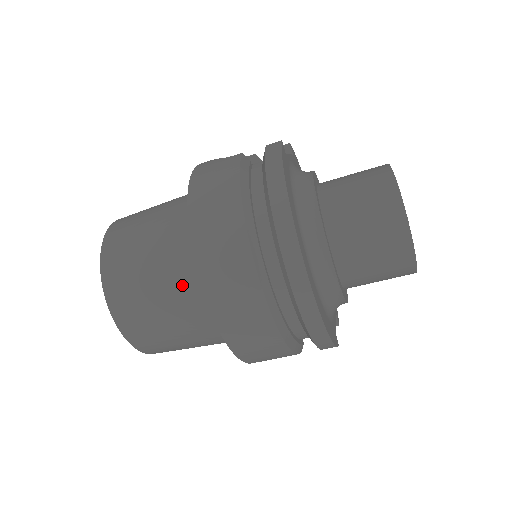
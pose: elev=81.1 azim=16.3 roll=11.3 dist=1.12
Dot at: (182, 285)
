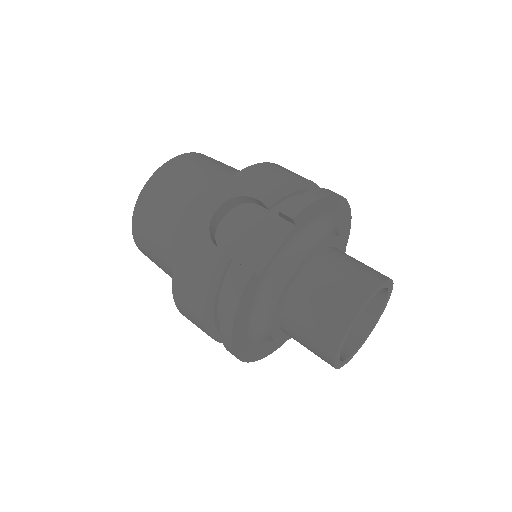
Dot at: occluded
